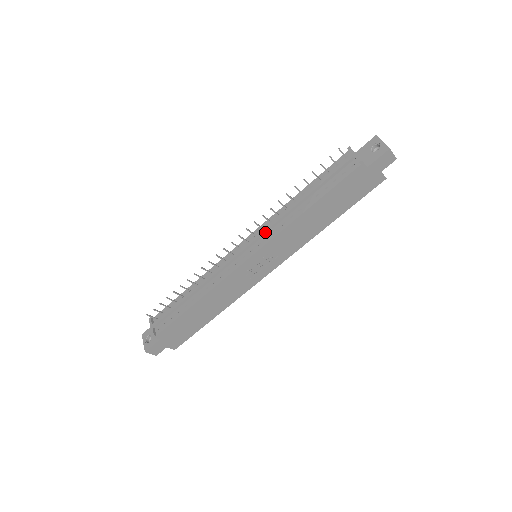
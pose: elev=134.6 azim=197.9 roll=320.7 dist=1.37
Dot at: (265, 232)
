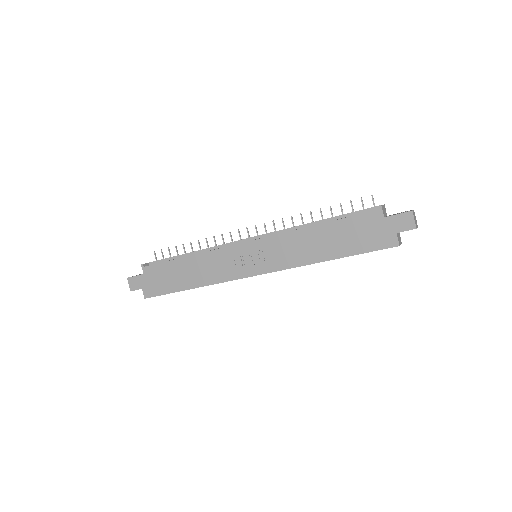
Dot at: (274, 232)
